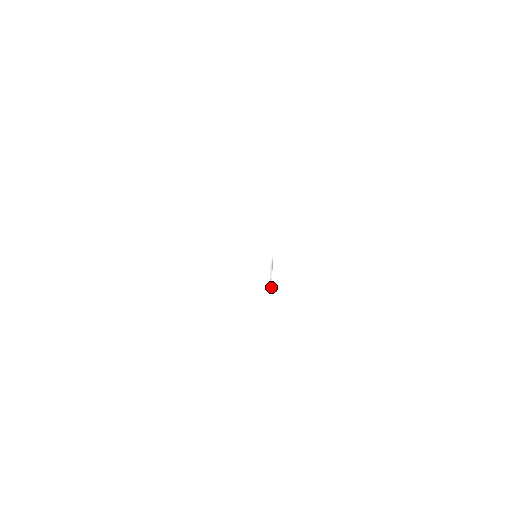
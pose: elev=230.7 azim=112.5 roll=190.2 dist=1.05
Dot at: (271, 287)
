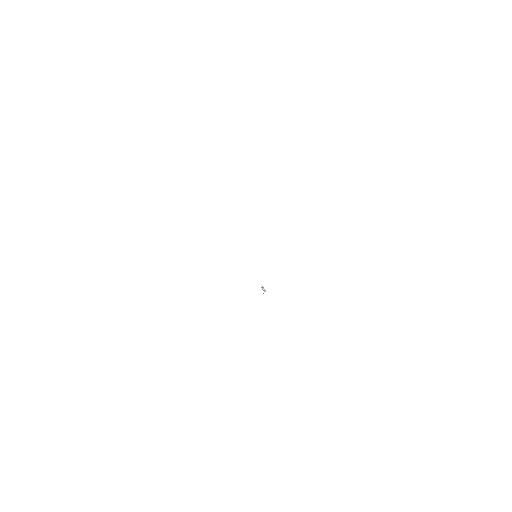
Dot at: (265, 291)
